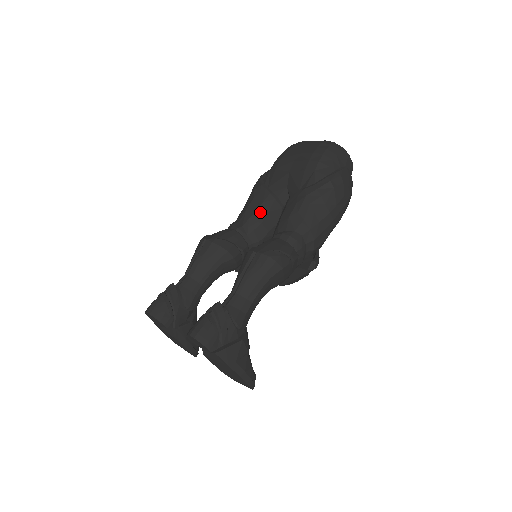
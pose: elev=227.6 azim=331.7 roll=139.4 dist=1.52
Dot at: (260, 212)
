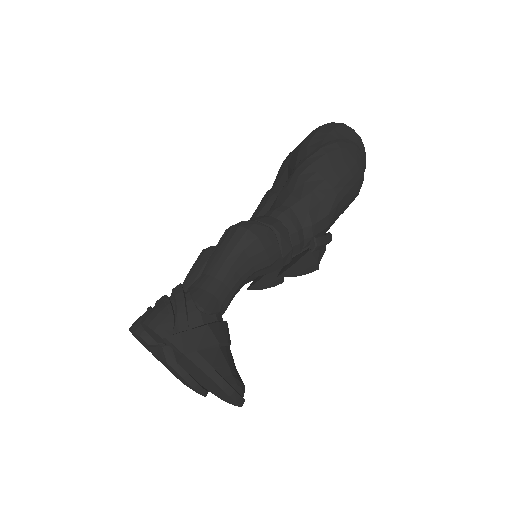
Dot at: (262, 214)
